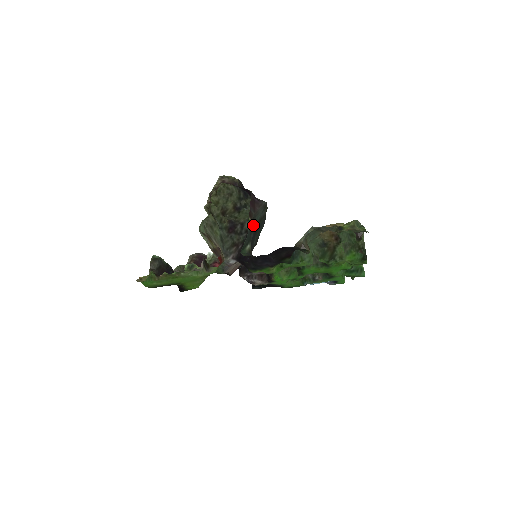
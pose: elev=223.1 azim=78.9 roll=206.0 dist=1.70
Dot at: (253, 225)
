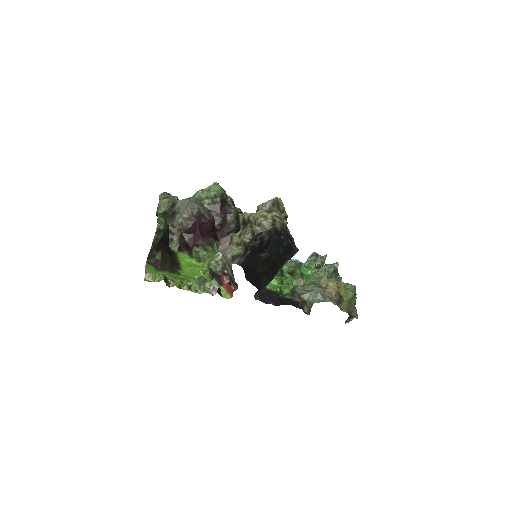
Dot at: (276, 270)
